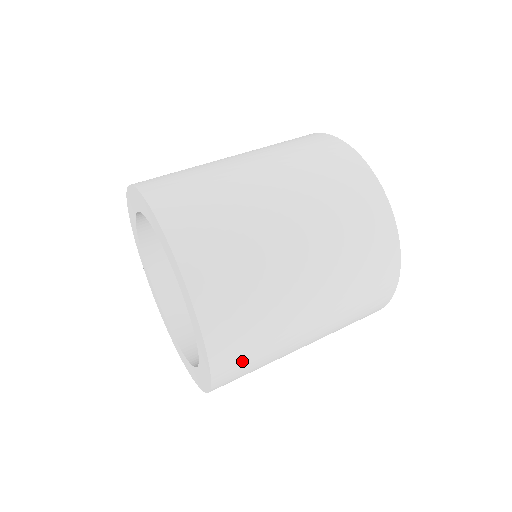
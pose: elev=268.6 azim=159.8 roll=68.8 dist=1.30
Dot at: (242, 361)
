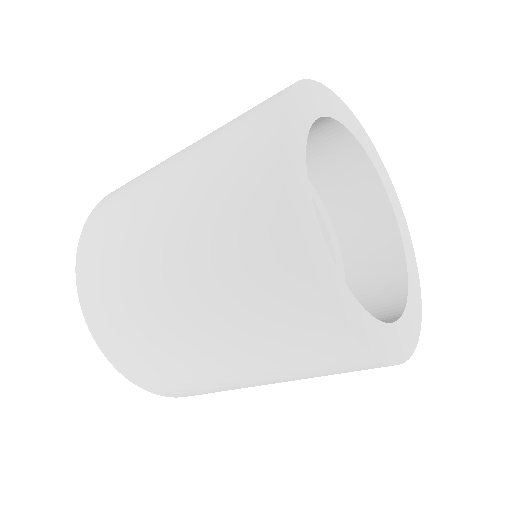
Dot at: (110, 317)
